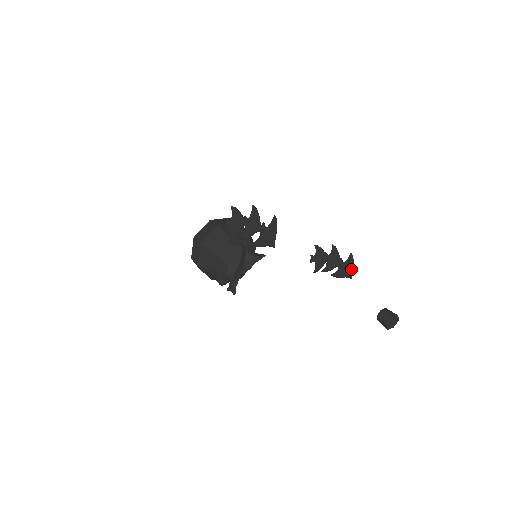
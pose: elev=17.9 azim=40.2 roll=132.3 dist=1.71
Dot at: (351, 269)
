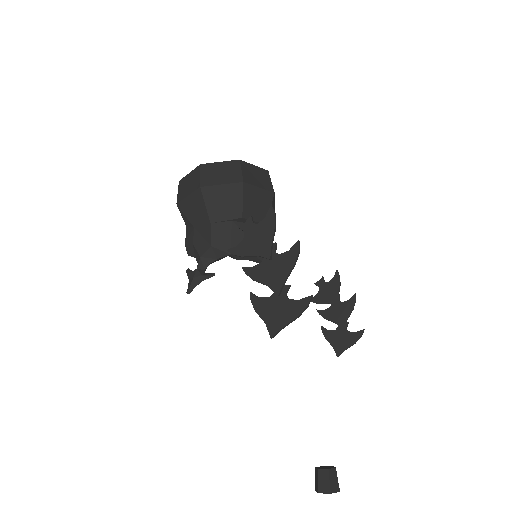
Dot at: (347, 347)
